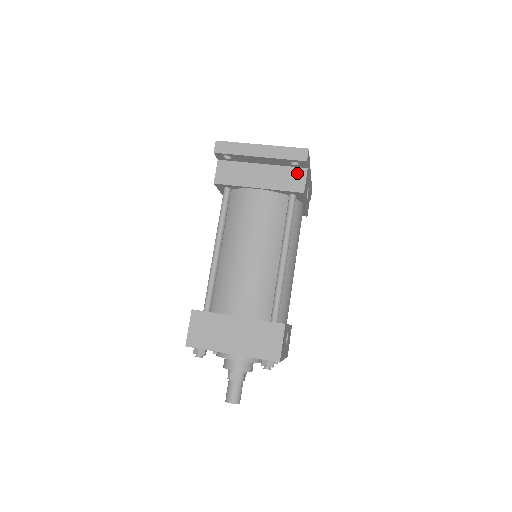
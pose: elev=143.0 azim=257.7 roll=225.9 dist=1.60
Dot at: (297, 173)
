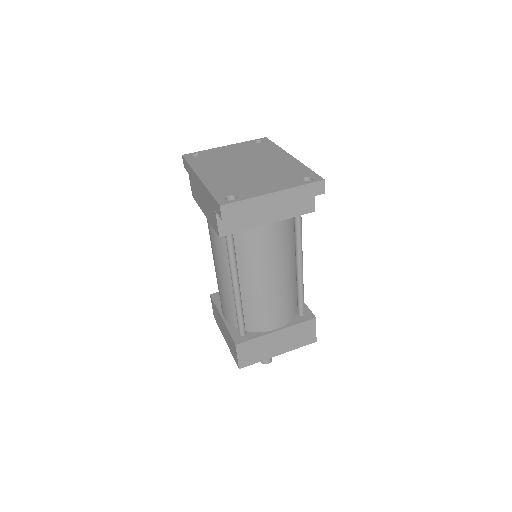
Dot at: occluded
